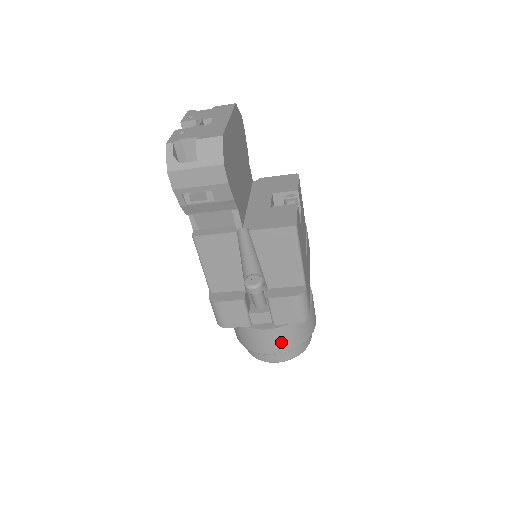
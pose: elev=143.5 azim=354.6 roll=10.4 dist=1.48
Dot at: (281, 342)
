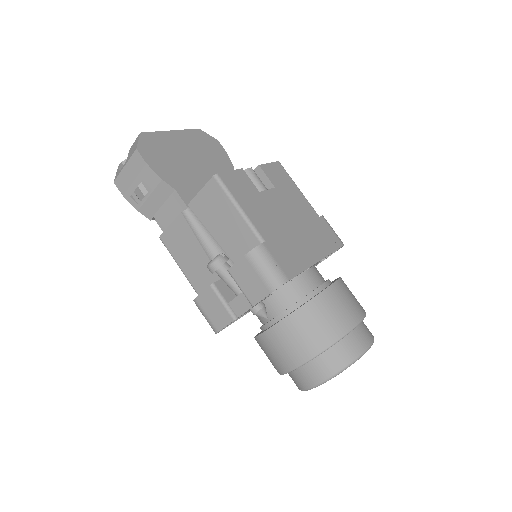
Dot at: (295, 344)
